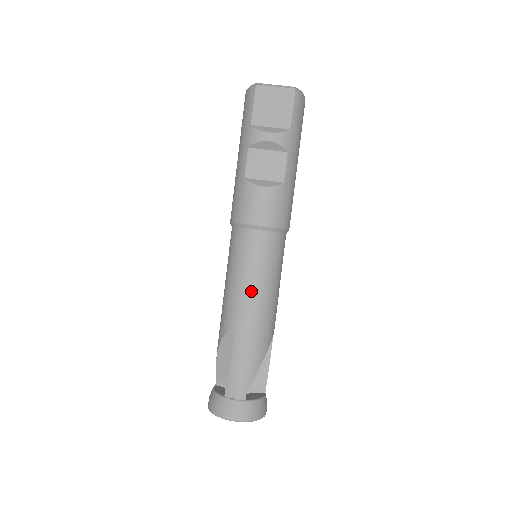
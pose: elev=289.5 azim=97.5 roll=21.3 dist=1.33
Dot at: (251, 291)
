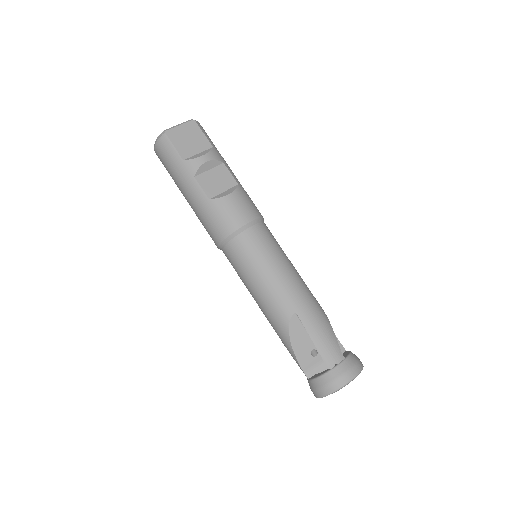
Dot at: (282, 274)
